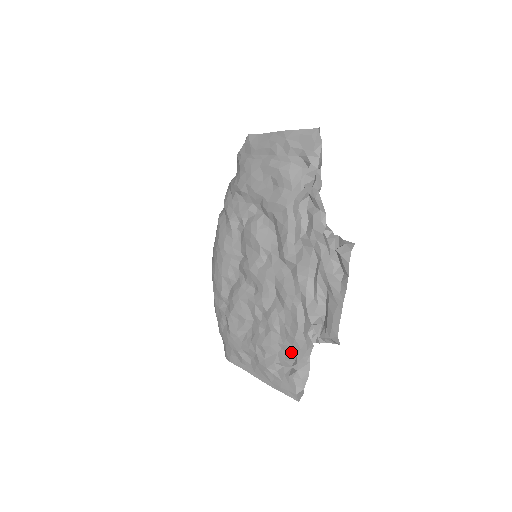
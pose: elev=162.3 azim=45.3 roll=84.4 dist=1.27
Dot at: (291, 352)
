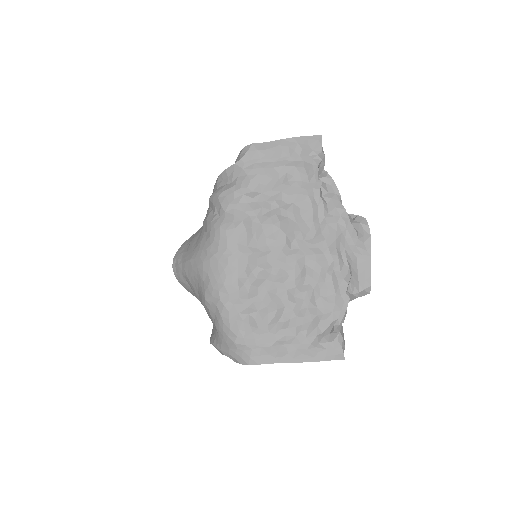
Dot at: (332, 317)
